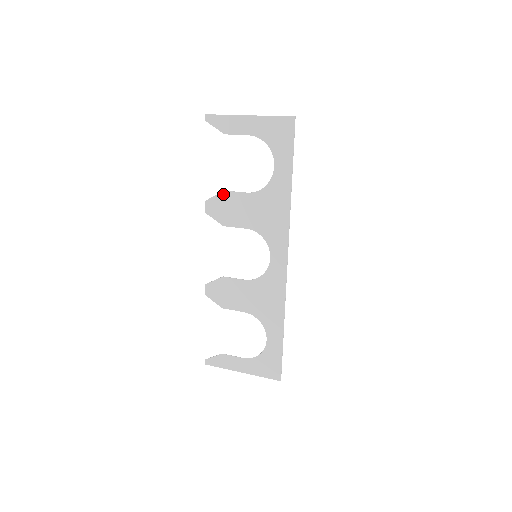
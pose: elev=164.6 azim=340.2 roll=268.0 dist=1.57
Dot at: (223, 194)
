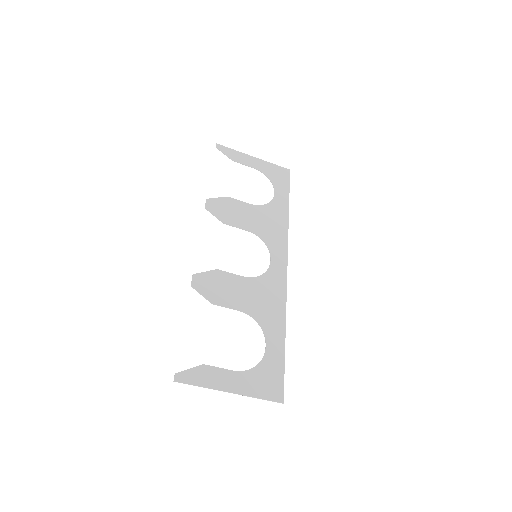
Dot at: (226, 199)
